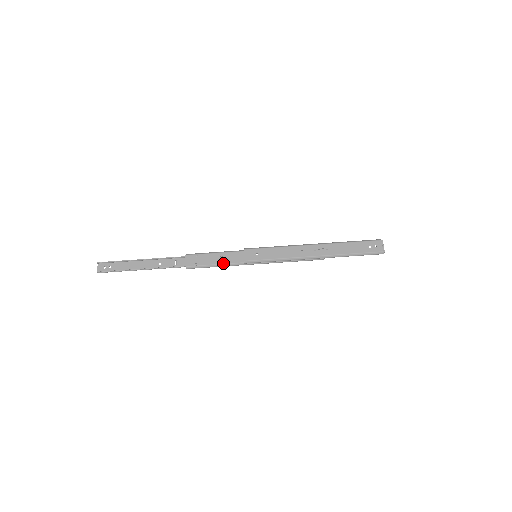
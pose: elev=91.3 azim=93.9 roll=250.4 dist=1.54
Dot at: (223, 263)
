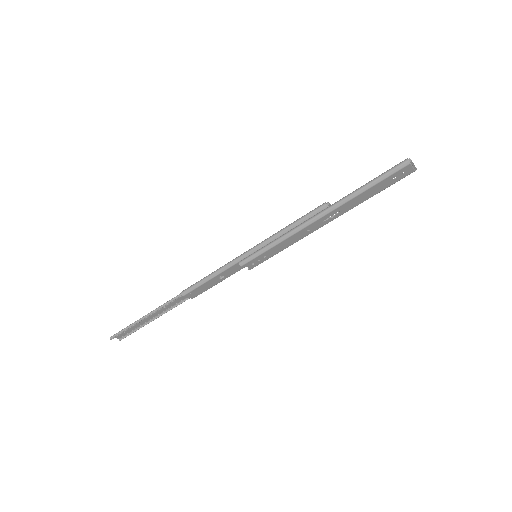
Dot at: occluded
